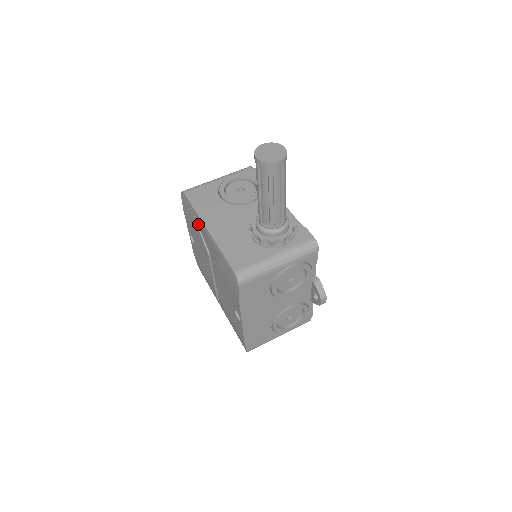
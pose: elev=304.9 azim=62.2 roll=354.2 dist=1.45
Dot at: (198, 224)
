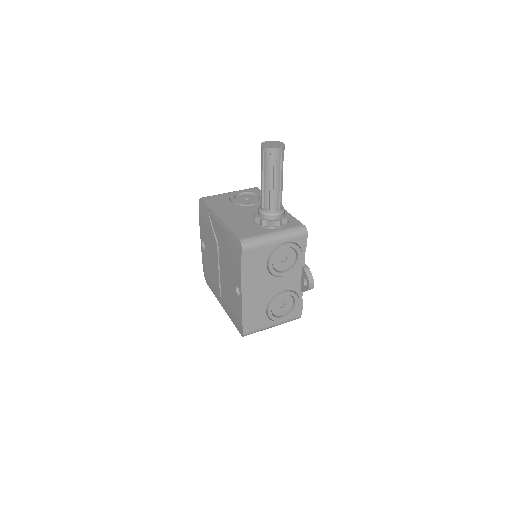
Dot at: (211, 219)
